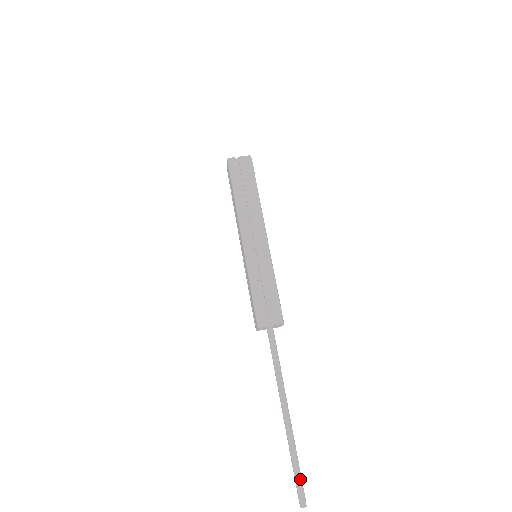
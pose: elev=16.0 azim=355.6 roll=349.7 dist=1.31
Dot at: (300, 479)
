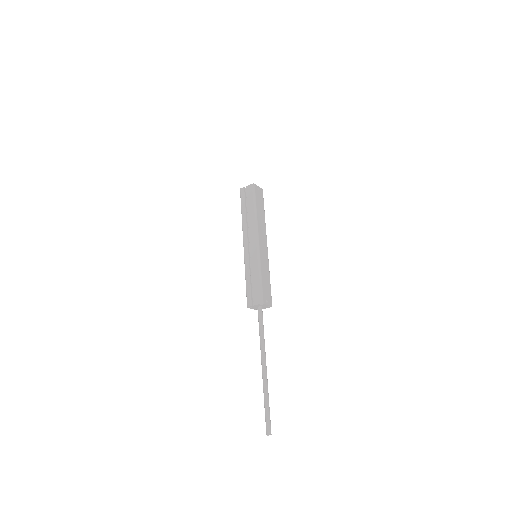
Dot at: (267, 415)
